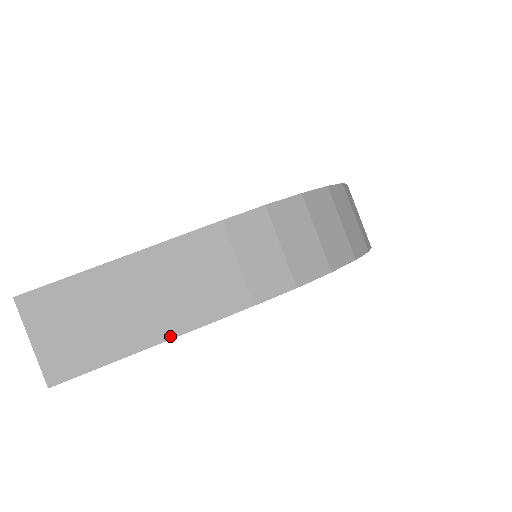
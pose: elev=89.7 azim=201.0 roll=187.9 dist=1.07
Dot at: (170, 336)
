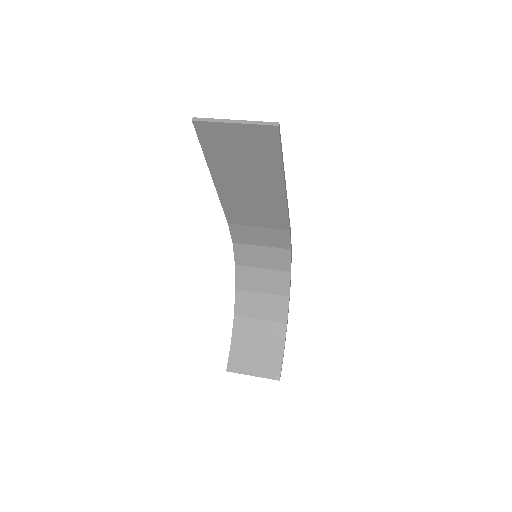
Dot at: (284, 192)
